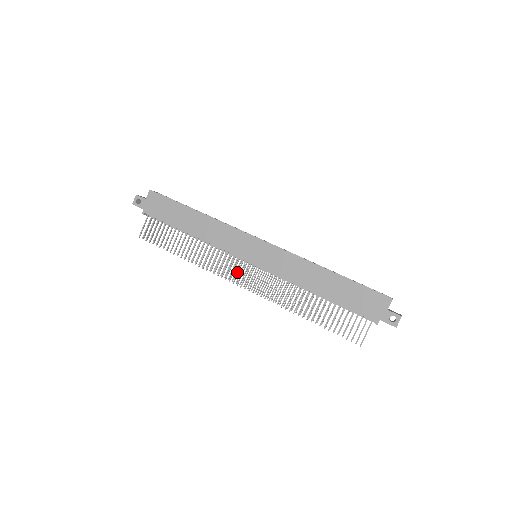
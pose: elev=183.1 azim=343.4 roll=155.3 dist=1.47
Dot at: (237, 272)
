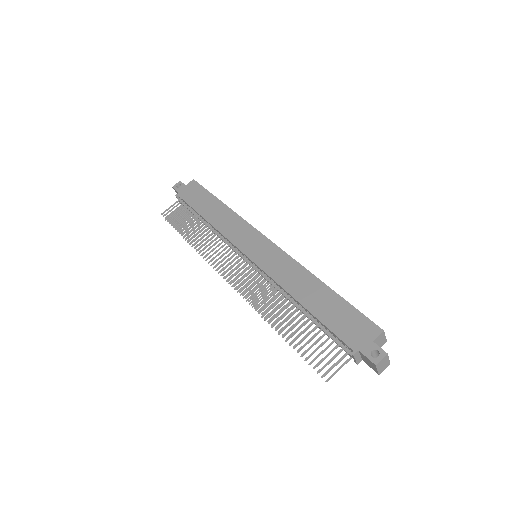
Dot at: (229, 263)
